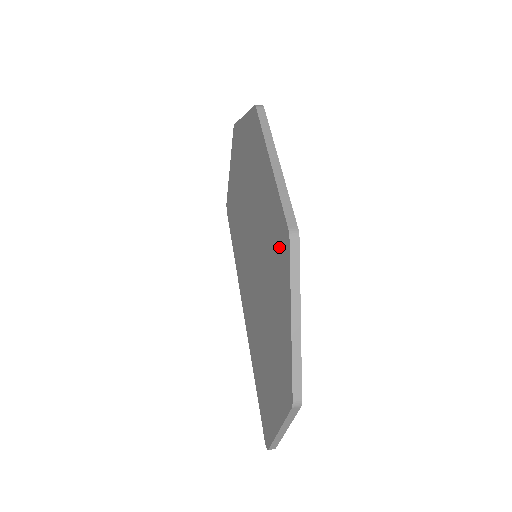
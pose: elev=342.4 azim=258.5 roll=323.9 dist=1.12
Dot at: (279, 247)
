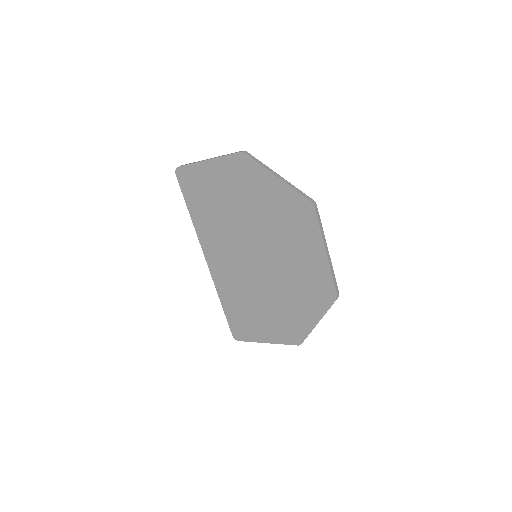
Dot at: (318, 291)
